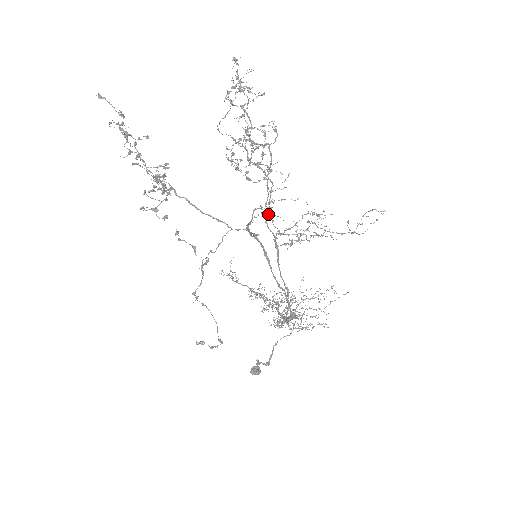
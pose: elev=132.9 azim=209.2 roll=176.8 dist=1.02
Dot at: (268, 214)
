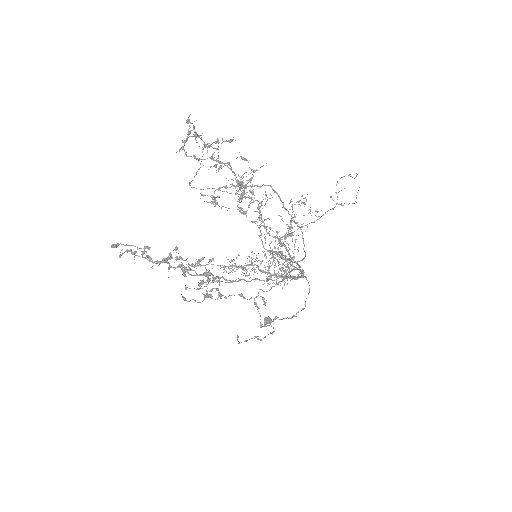
Dot at: occluded
